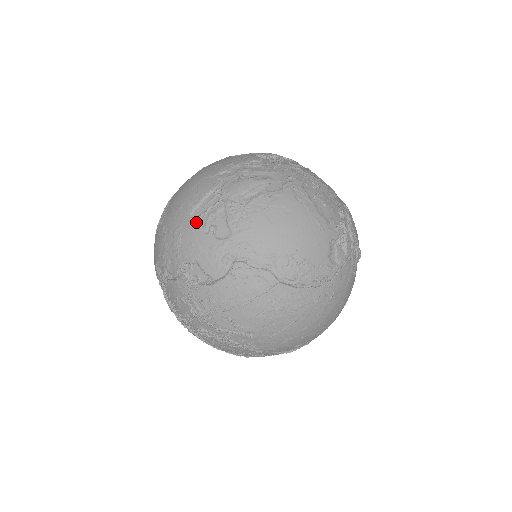
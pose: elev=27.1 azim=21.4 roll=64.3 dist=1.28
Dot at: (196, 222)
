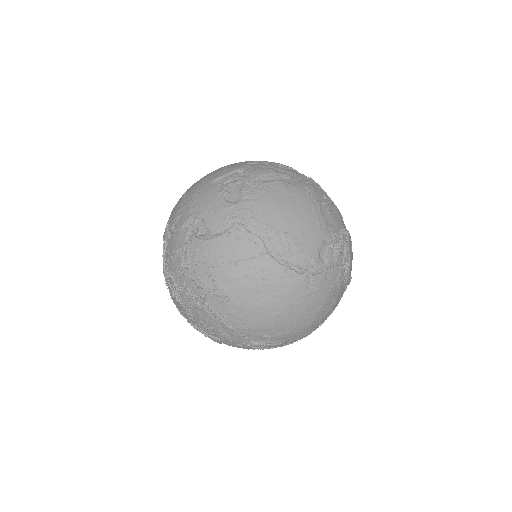
Dot at: (215, 187)
